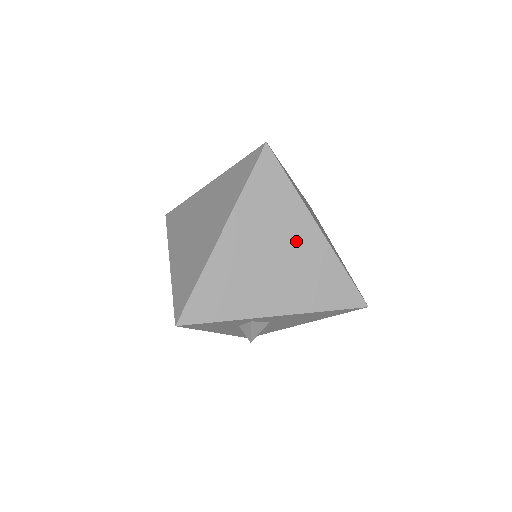
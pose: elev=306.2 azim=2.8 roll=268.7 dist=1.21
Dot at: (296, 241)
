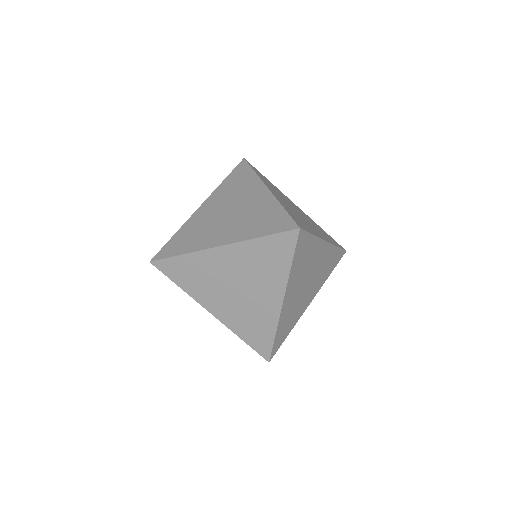
Dot at: (317, 261)
